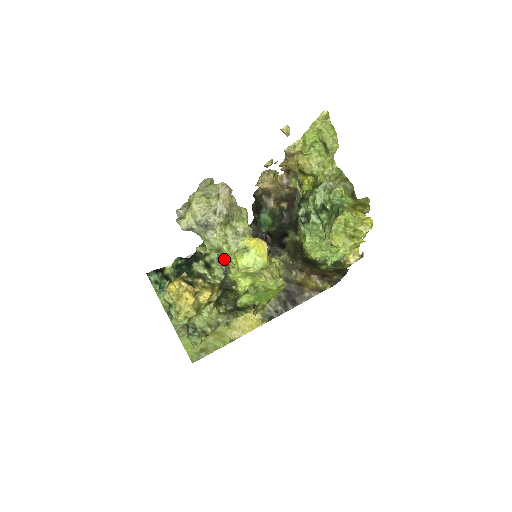
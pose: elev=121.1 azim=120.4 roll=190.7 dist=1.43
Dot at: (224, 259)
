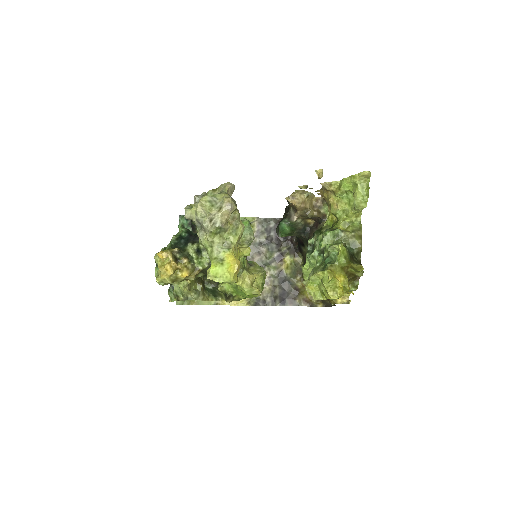
Dot at: occluded
